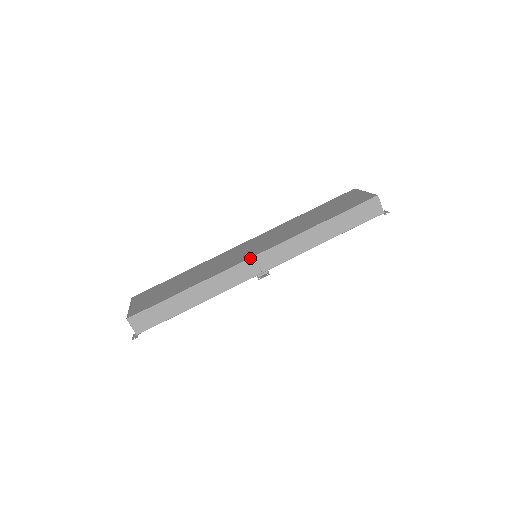
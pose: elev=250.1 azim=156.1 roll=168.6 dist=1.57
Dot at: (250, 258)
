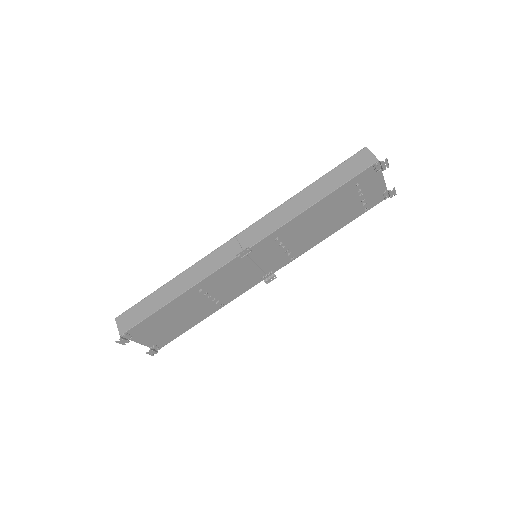
Dot at: (231, 239)
